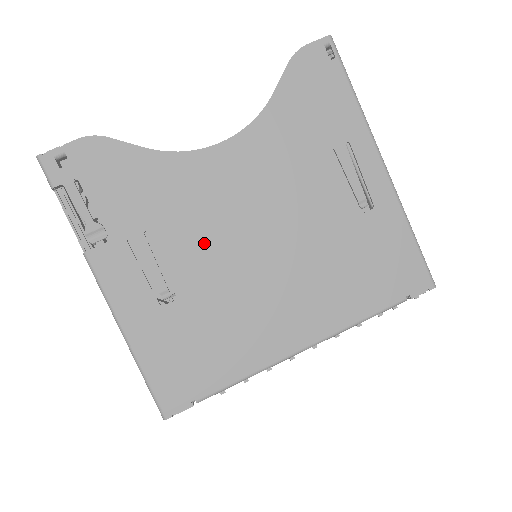
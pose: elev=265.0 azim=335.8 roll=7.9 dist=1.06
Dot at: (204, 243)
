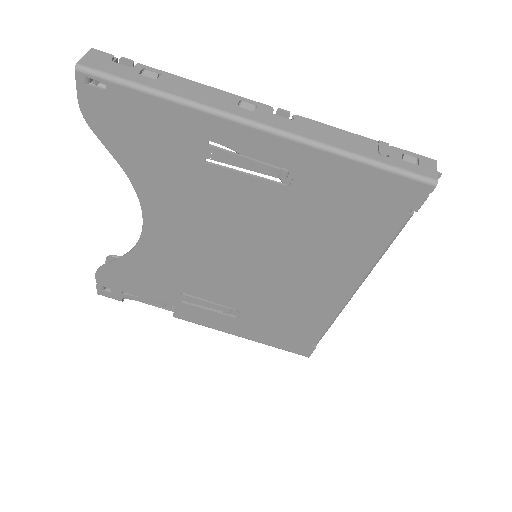
Dot at: (215, 279)
